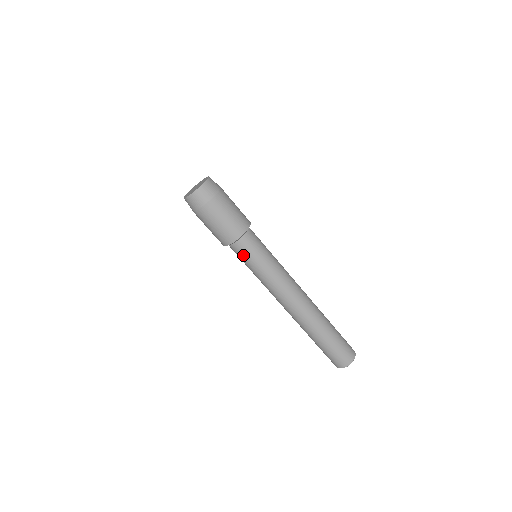
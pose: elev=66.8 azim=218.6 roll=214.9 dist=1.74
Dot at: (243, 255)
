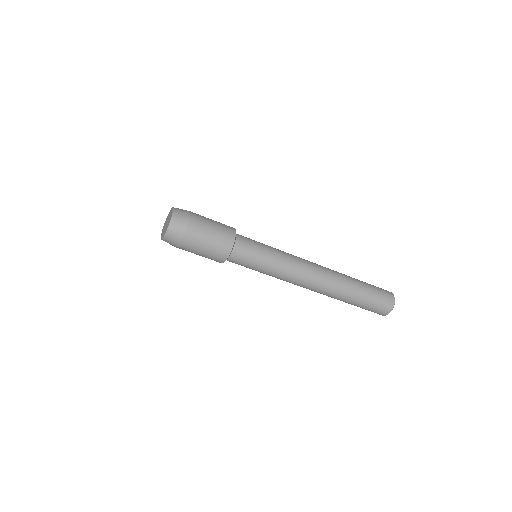
Dot at: (242, 264)
